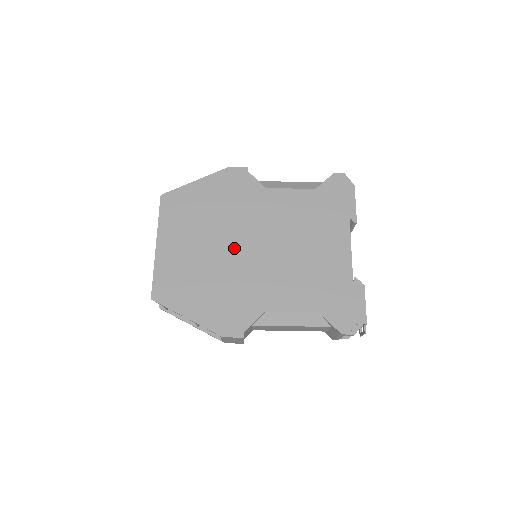
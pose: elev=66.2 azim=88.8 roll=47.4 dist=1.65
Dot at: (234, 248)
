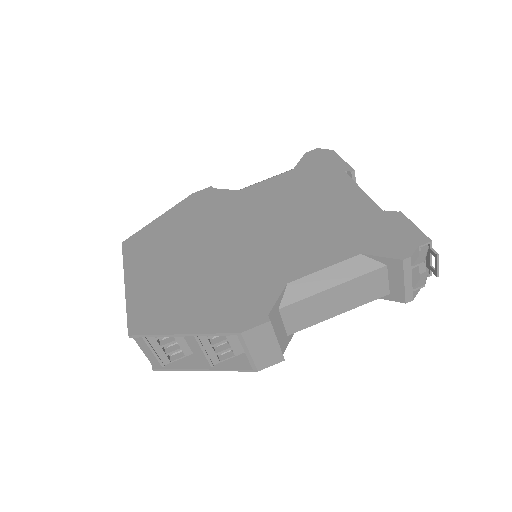
Dot at: (221, 246)
